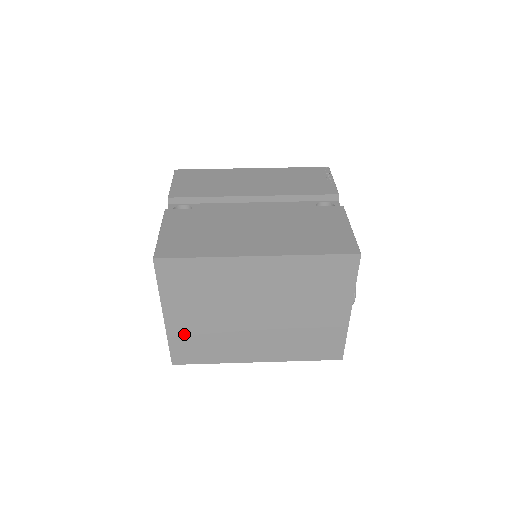
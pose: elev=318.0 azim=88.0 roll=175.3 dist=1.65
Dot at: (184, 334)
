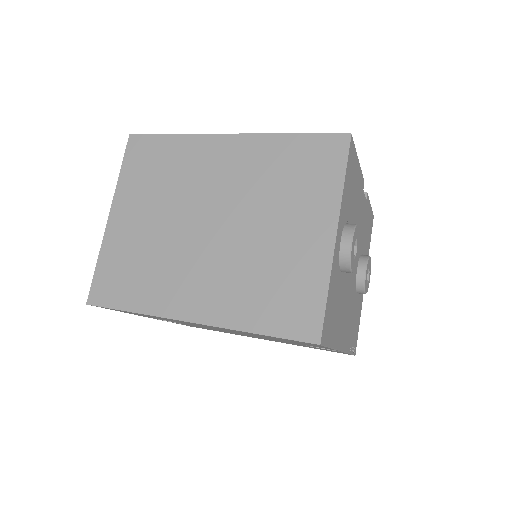
Dot at: (119, 248)
